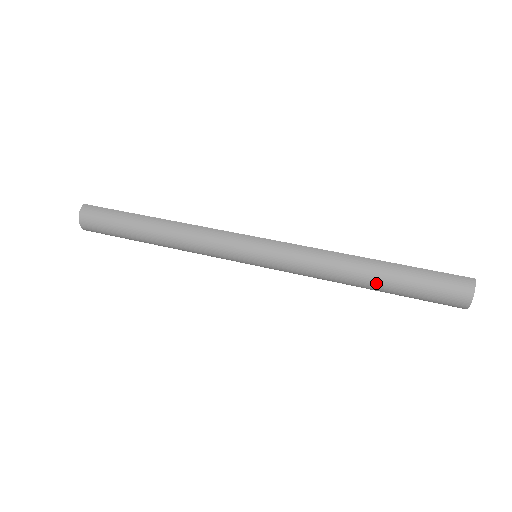
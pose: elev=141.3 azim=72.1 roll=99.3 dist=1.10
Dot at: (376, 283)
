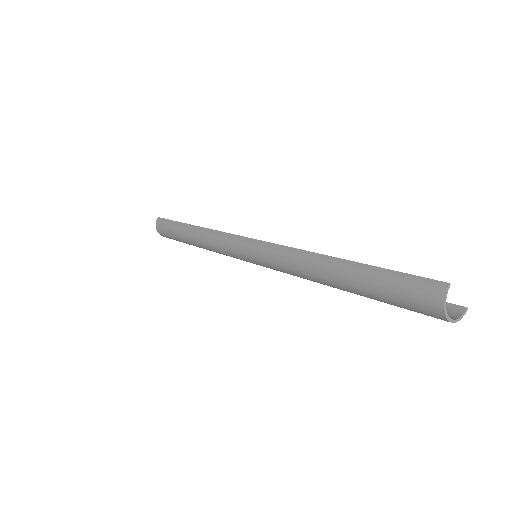
Dot at: (344, 287)
